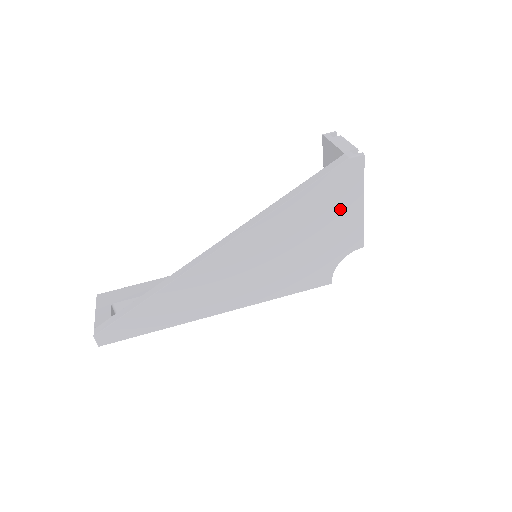
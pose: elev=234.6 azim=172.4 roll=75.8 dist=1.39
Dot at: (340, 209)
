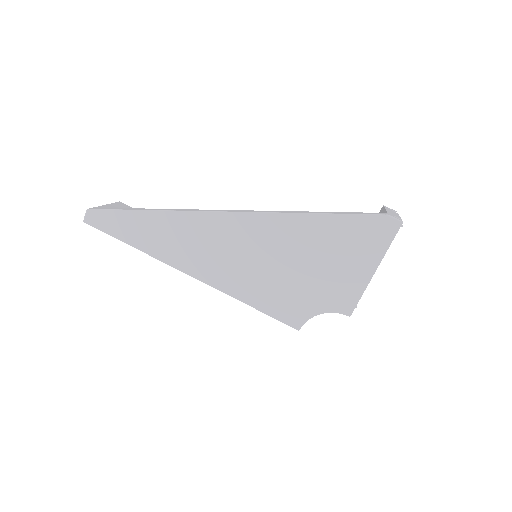
Dot at: (352, 259)
